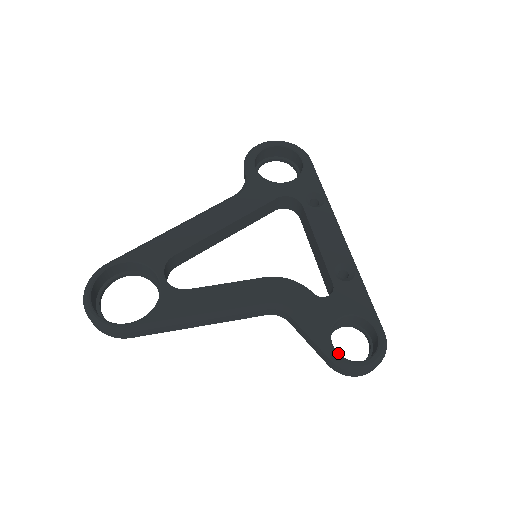
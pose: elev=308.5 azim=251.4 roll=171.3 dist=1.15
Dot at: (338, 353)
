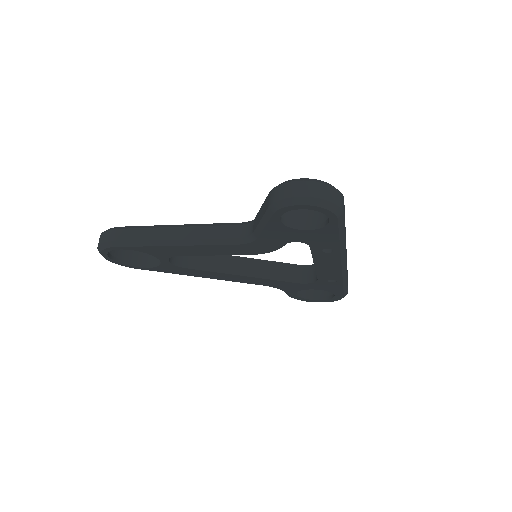
Dot at: occluded
